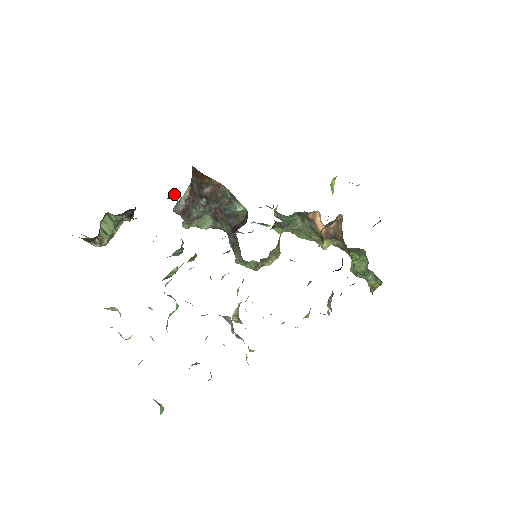
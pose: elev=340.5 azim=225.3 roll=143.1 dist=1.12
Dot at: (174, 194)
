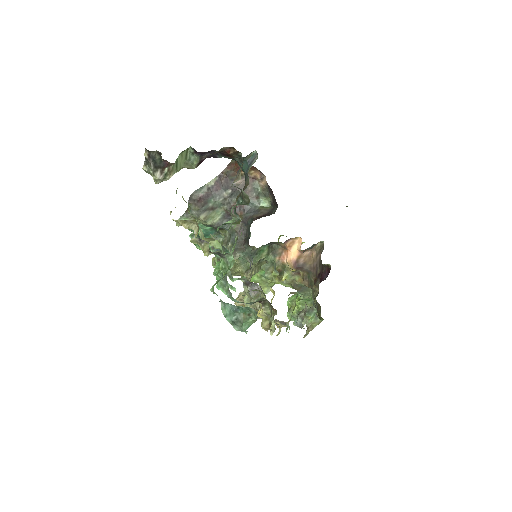
Dot at: (251, 156)
